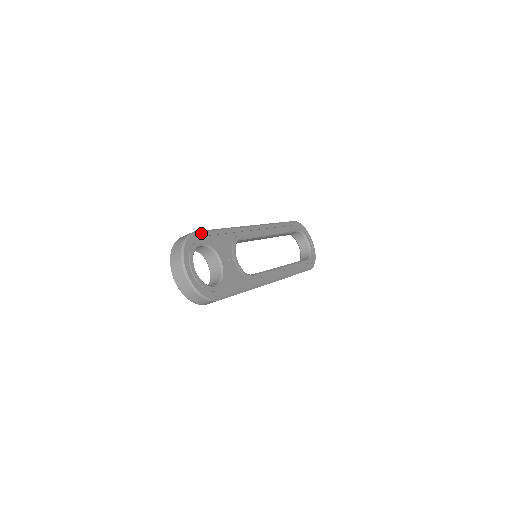
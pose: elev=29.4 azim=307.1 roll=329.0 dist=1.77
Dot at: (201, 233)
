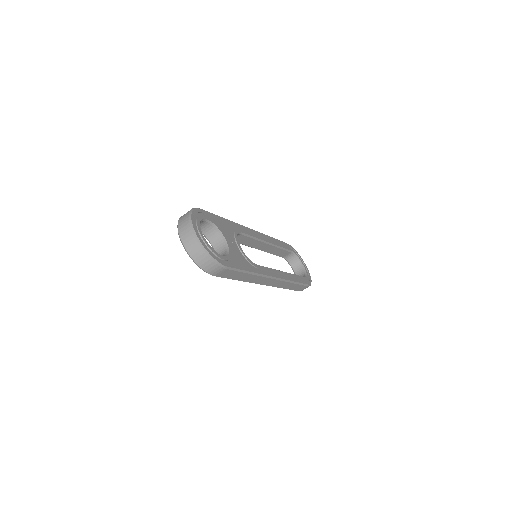
Dot at: (205, 211)
